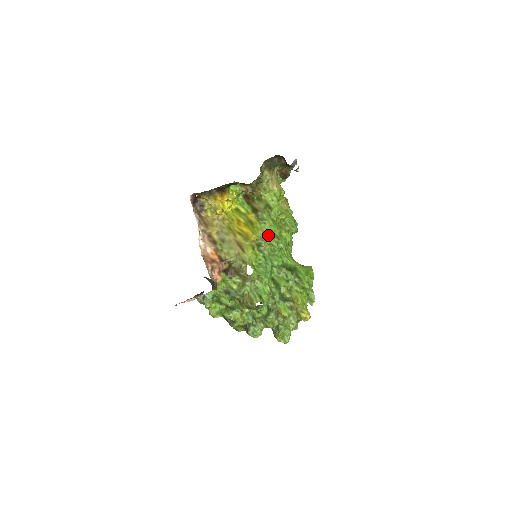
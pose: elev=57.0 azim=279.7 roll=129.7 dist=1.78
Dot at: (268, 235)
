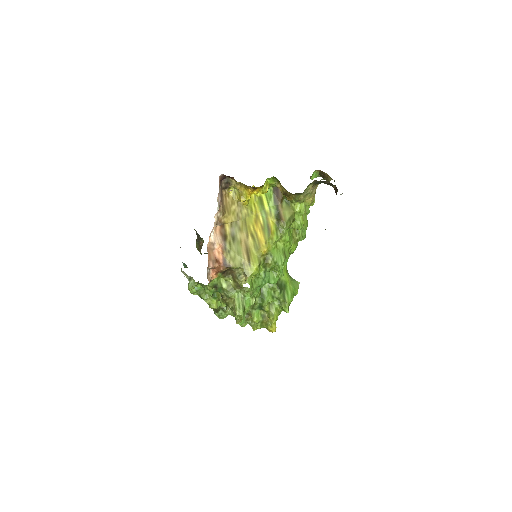
Dot at: (278, 251)
